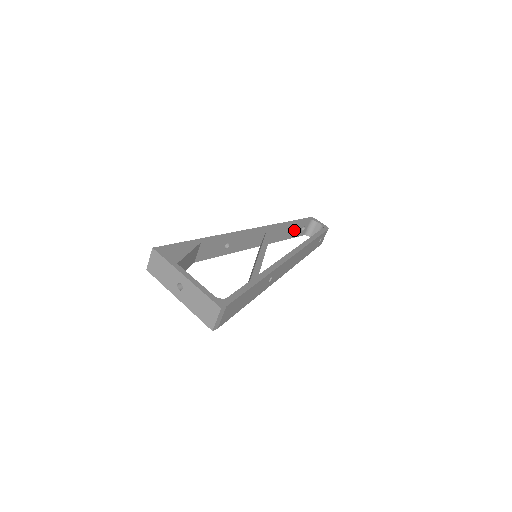
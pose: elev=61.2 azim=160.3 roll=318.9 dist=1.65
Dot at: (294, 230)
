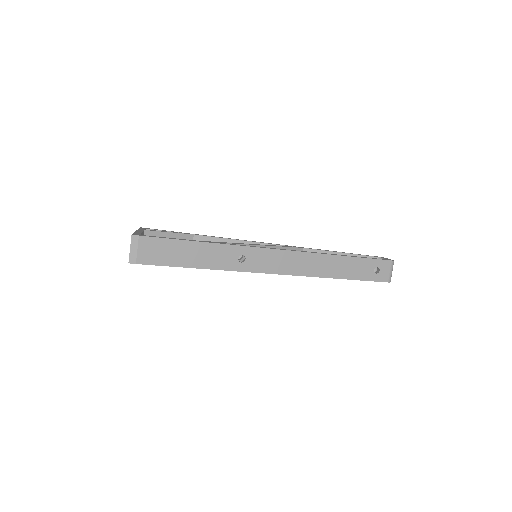
Dot at: occluded
